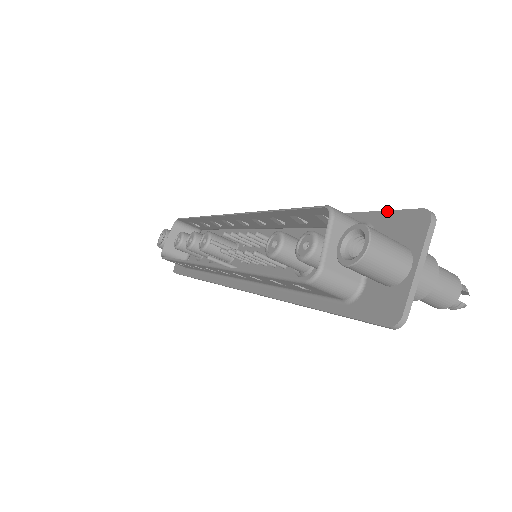
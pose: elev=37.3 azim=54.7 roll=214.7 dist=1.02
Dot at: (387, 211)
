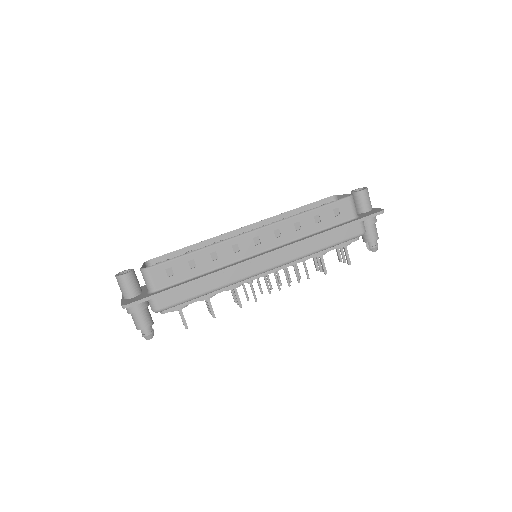
Dot at: occluded
